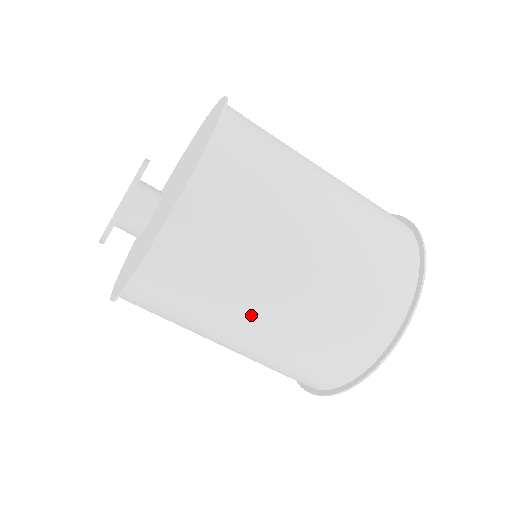
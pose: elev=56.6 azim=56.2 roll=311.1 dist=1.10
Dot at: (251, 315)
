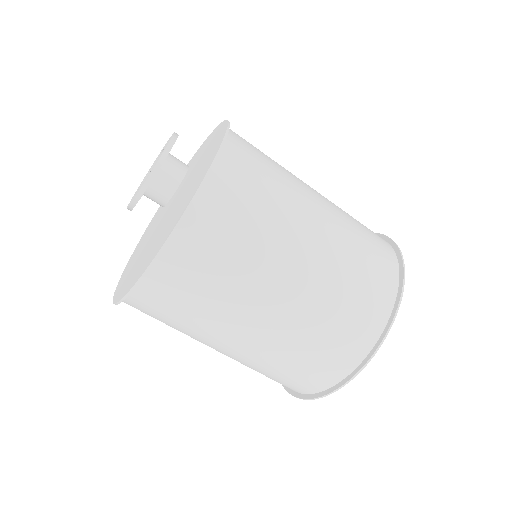
Dot at: (205, 344)
